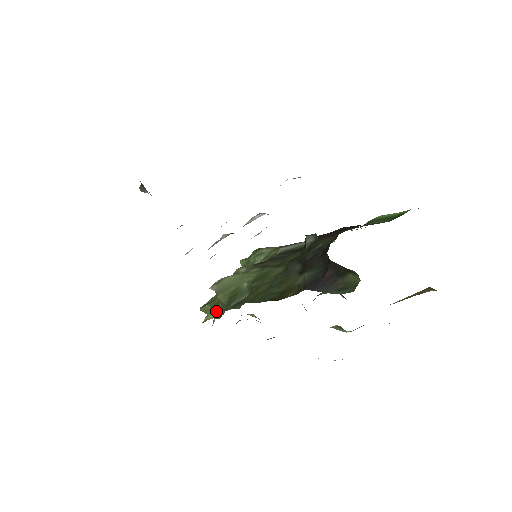
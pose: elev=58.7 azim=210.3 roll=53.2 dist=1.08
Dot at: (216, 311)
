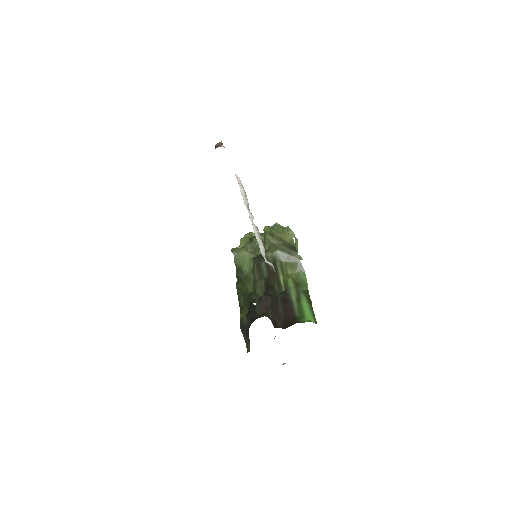
Dot at: occluded
